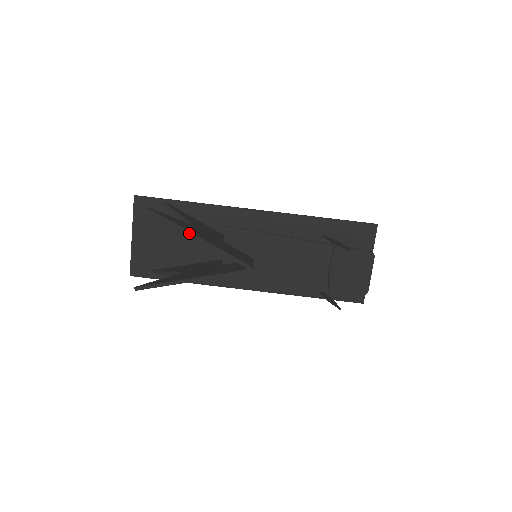
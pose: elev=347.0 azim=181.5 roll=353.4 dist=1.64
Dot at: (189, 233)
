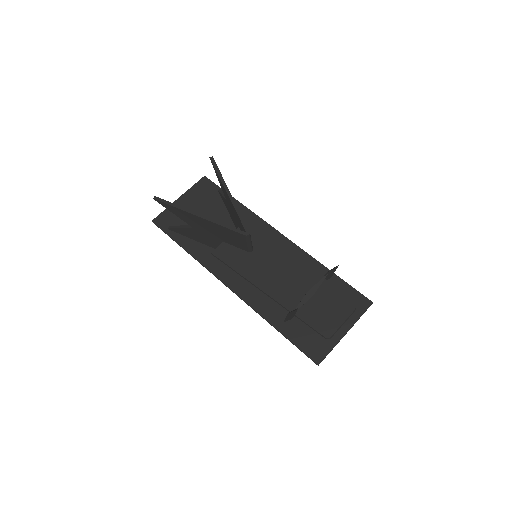
Dot at: (225, 185)
